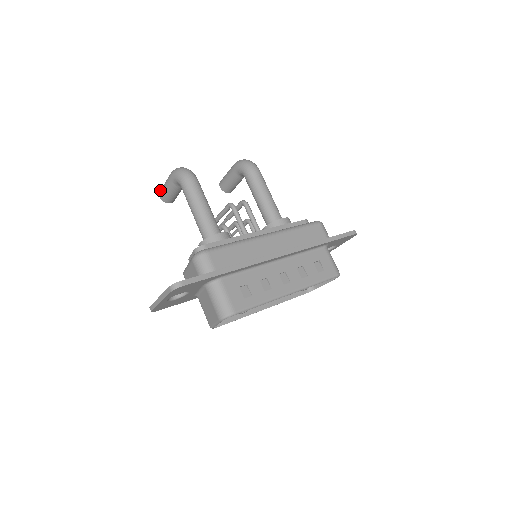
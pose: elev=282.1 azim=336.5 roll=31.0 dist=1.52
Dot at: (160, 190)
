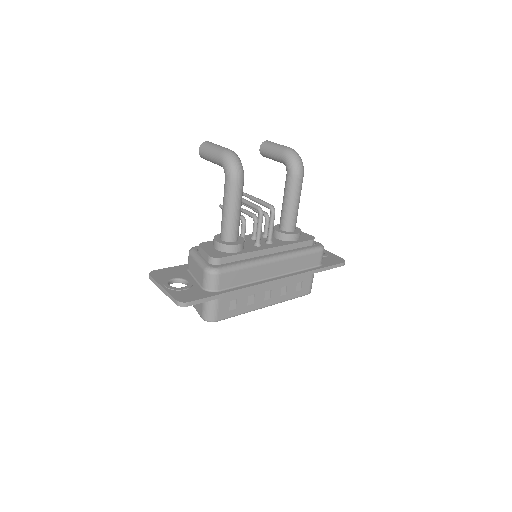
Dot at: (203, 144)
